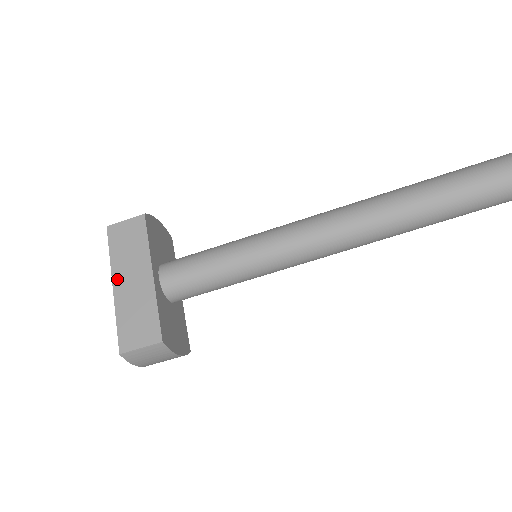
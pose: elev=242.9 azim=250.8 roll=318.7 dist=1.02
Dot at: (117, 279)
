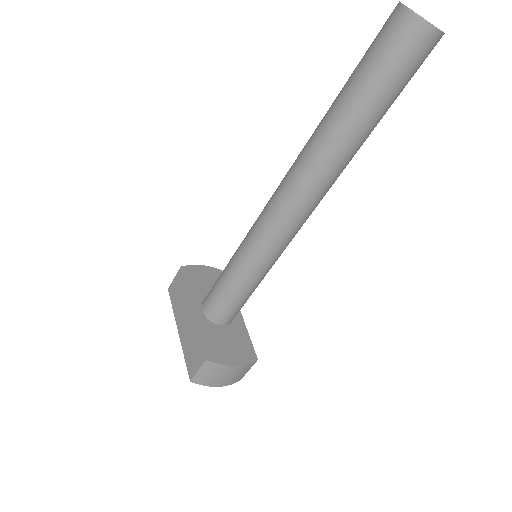
Dot at: (179, 325)
